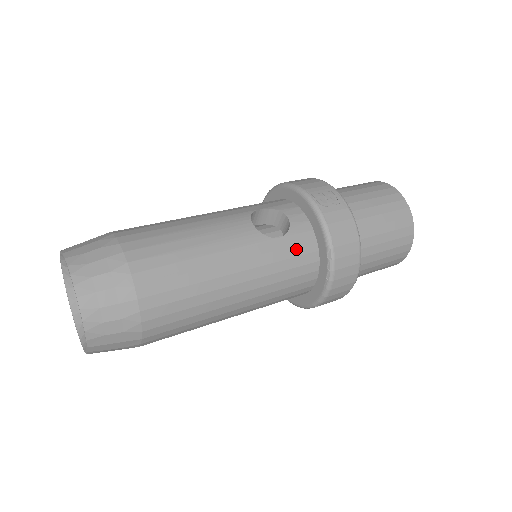
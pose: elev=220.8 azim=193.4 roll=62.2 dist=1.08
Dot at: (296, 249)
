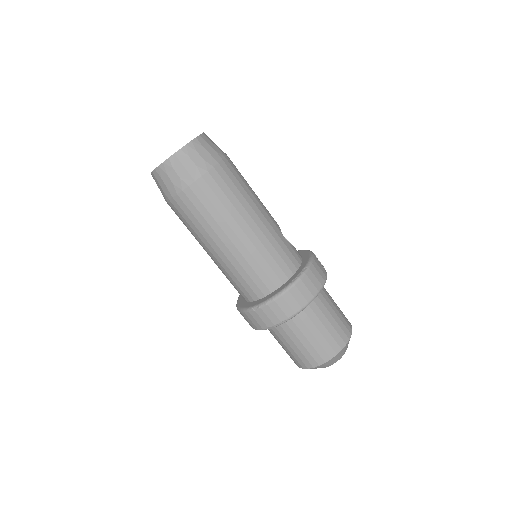
Dot at: (289, 253)
